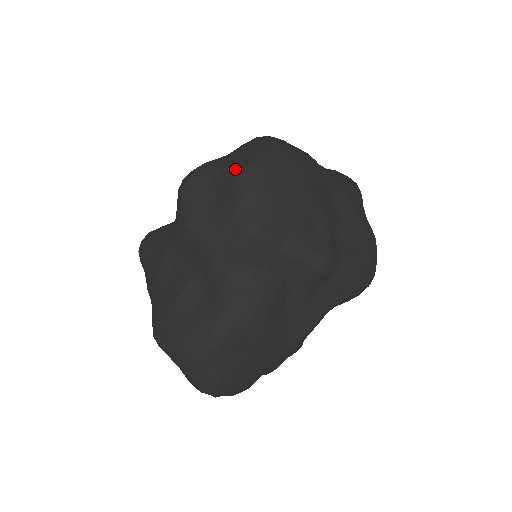
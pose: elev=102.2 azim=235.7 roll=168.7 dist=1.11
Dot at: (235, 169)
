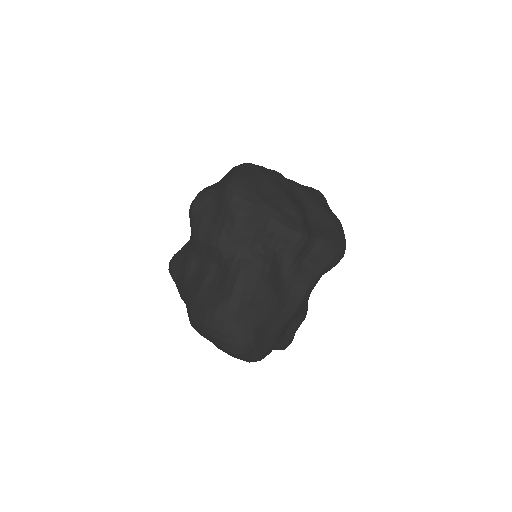
Dot at: (224, 184)
